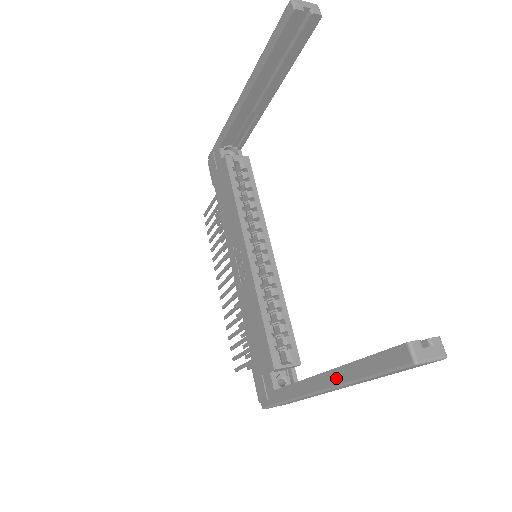
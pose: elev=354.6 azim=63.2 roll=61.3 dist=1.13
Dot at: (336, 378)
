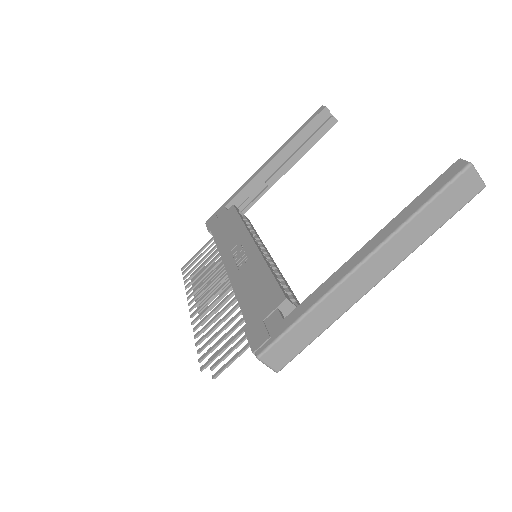
Dot at: (383, 235)
